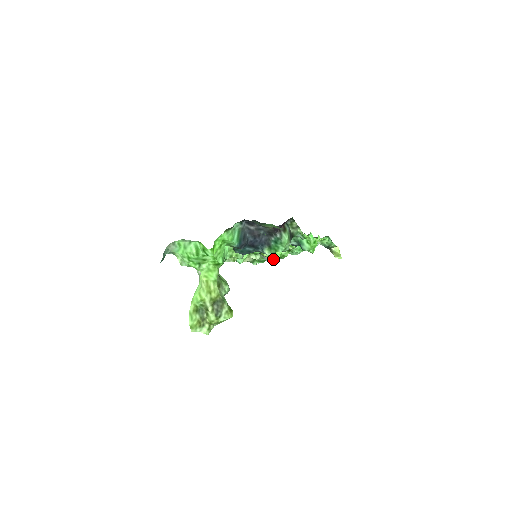
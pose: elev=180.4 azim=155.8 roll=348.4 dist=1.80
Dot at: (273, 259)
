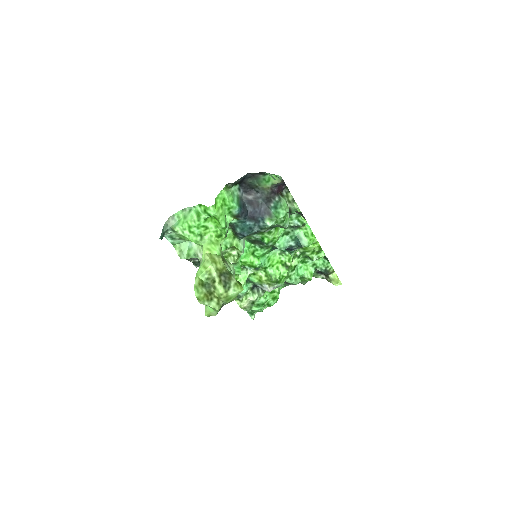
Dot at: (273, 281)
